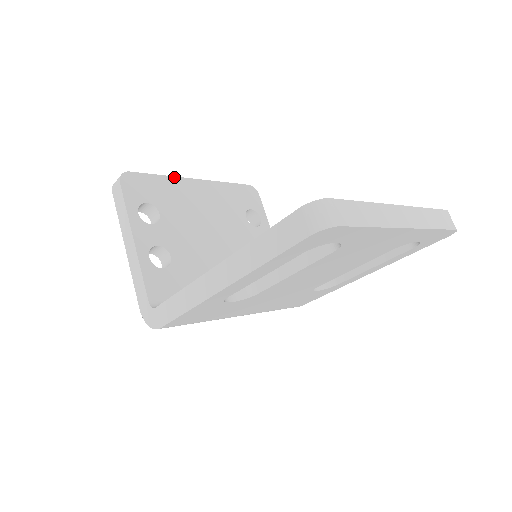
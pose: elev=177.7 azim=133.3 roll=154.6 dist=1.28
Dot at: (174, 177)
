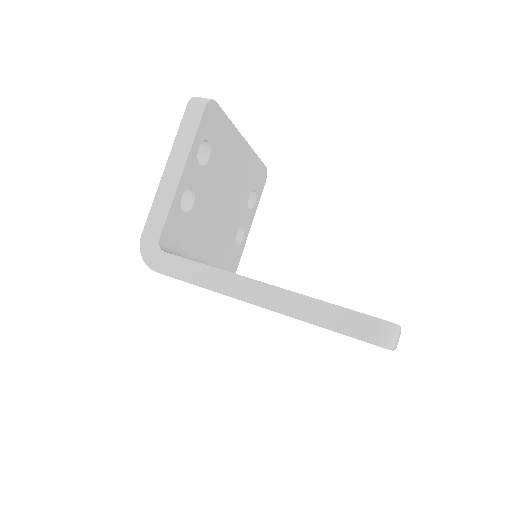
Dot at: (236, 128)
